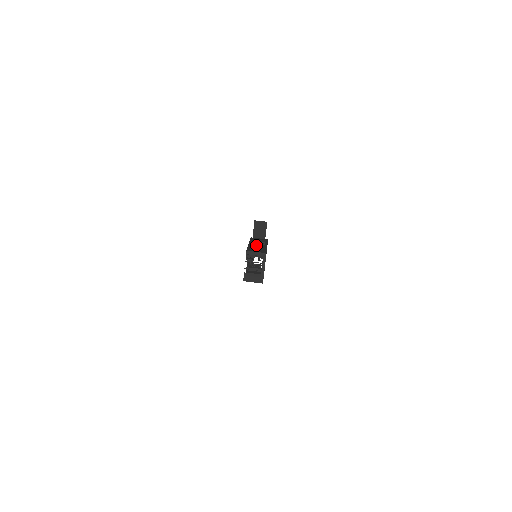
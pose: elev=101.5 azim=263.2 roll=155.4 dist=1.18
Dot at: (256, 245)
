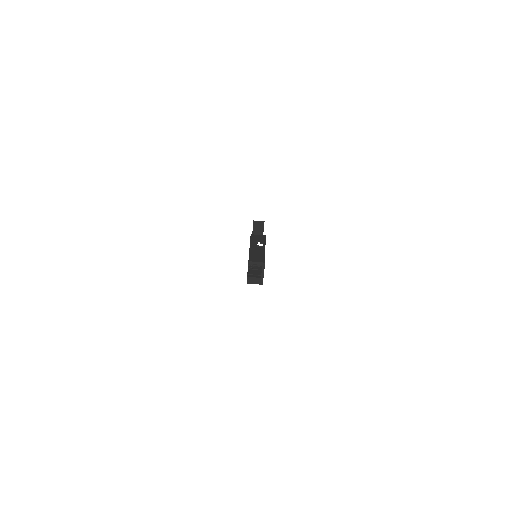
Dot at: (256, 249)
